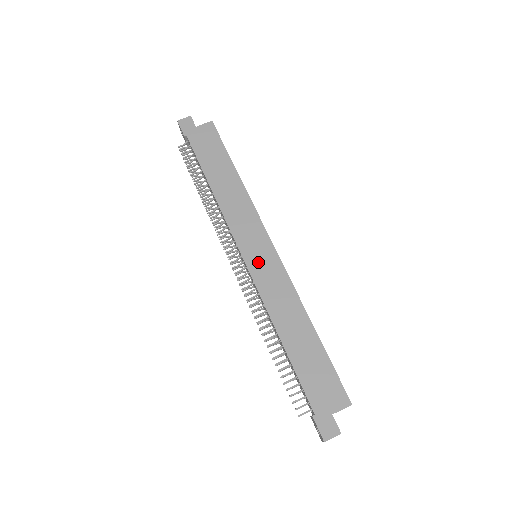
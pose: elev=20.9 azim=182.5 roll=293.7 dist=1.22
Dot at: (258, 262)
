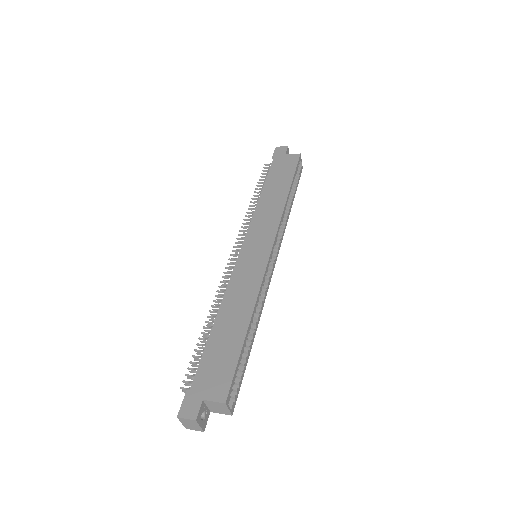
Dot at: (249, 256)
